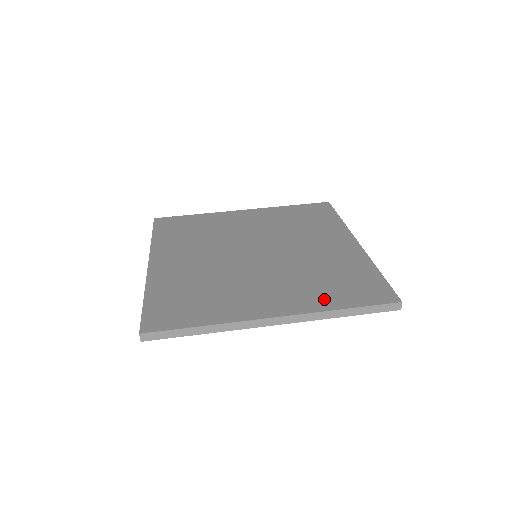
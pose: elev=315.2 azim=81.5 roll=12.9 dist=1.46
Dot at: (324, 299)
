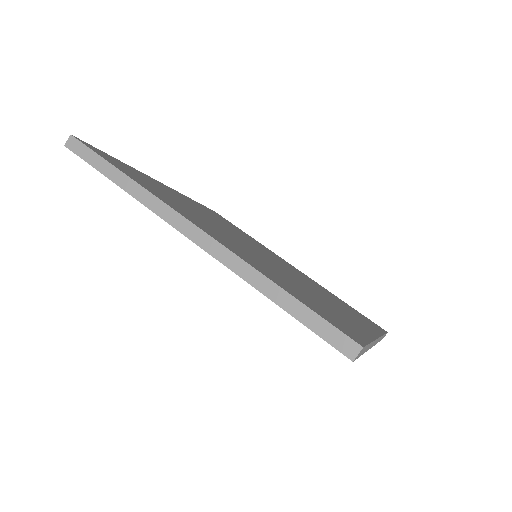
Dot at: (269, 273)
